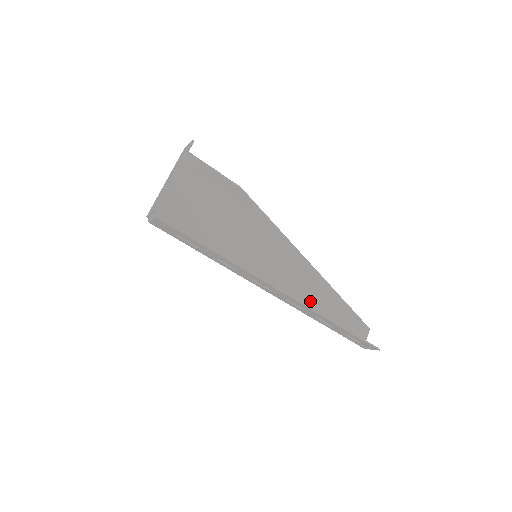
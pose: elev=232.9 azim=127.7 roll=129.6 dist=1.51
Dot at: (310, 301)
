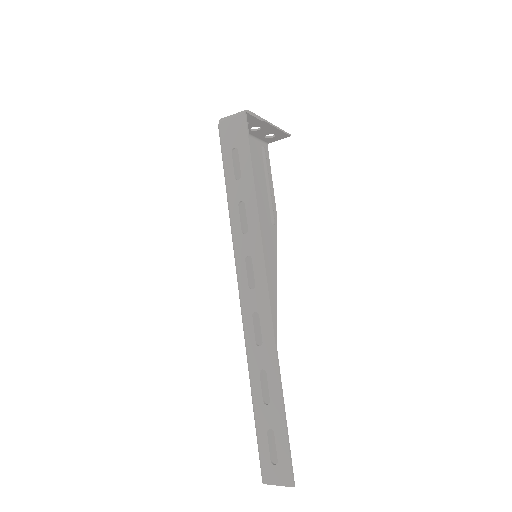
Dot at: occluded
